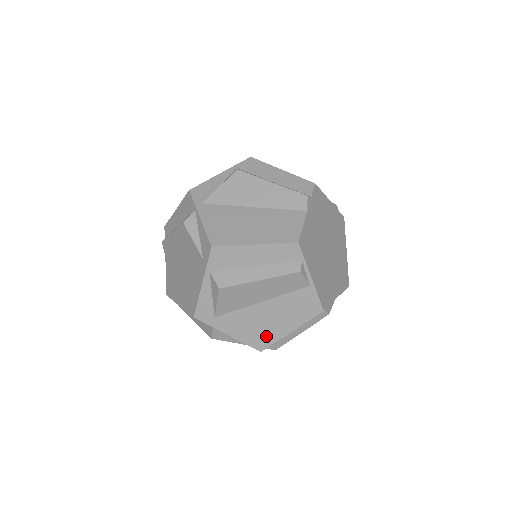
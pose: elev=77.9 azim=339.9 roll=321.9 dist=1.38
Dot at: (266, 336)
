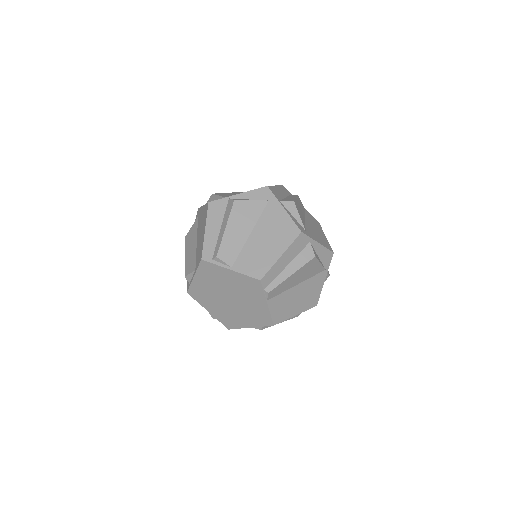
Dot at: (325, 241)
